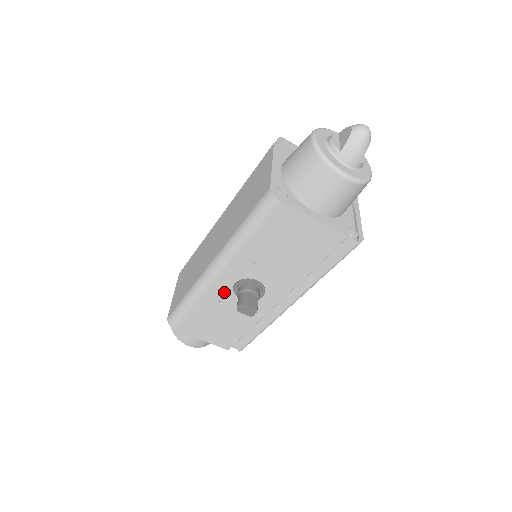
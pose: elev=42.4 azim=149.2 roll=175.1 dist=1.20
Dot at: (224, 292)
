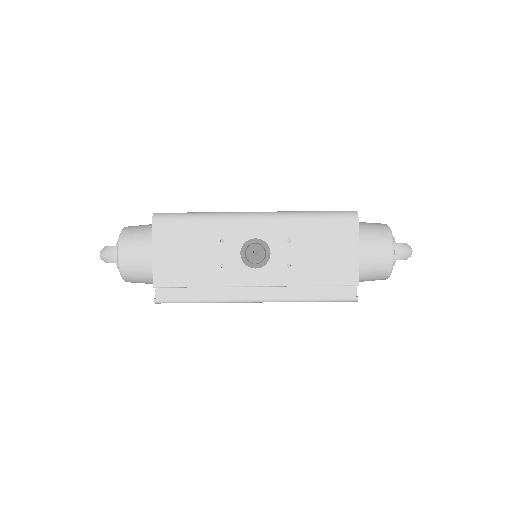
Dot at: (237, 236)
